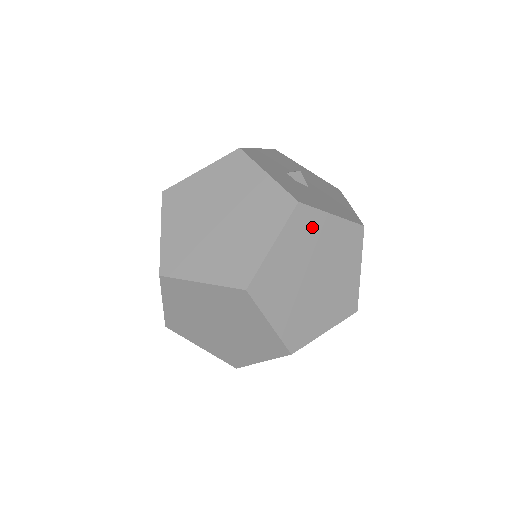
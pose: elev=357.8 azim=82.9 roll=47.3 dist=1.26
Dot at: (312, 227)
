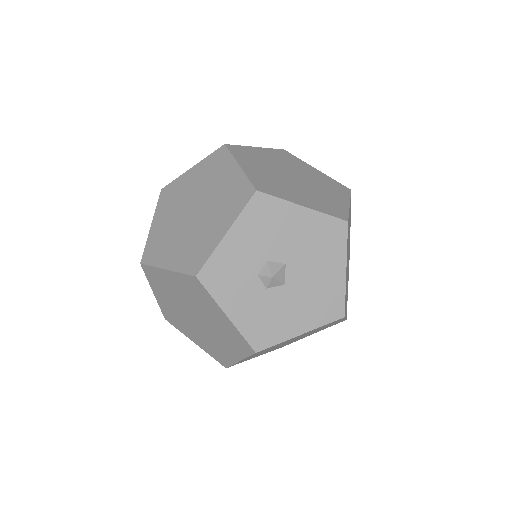
Dot at: occluded
